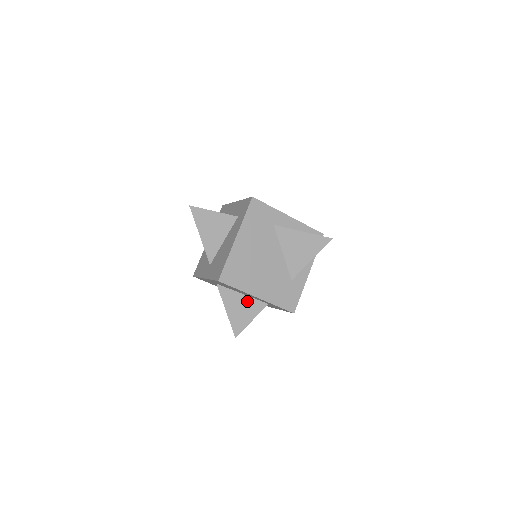
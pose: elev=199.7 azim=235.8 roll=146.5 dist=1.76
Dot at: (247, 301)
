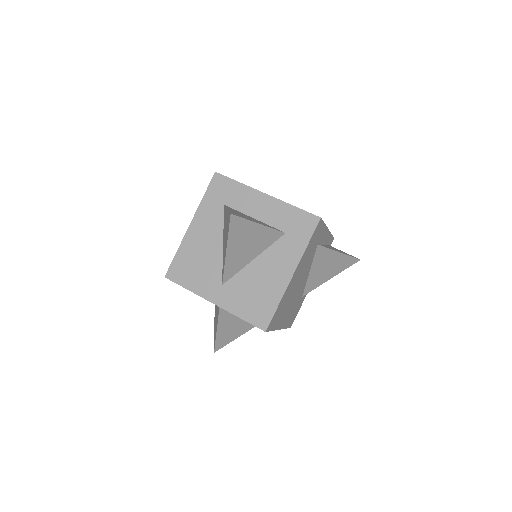
Dot at: occluded
